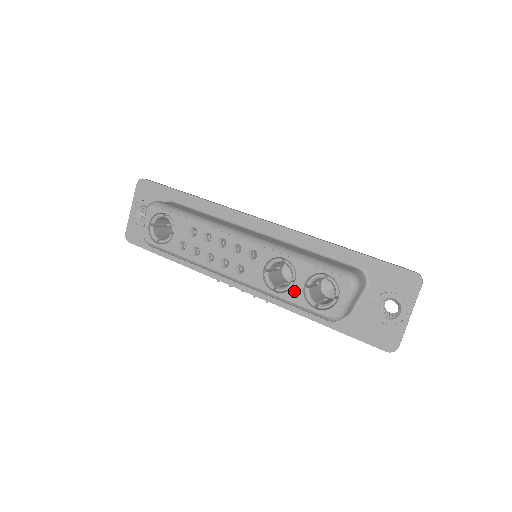
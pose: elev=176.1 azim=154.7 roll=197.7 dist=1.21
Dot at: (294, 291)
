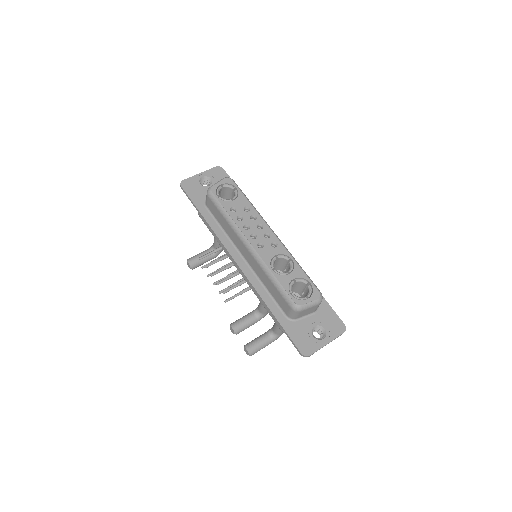
Dot at: (285, 278)
